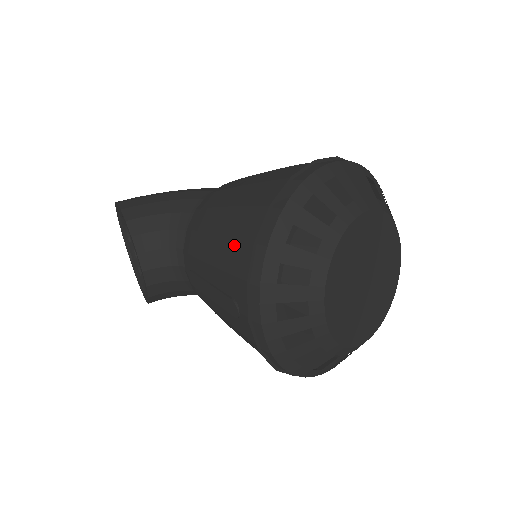
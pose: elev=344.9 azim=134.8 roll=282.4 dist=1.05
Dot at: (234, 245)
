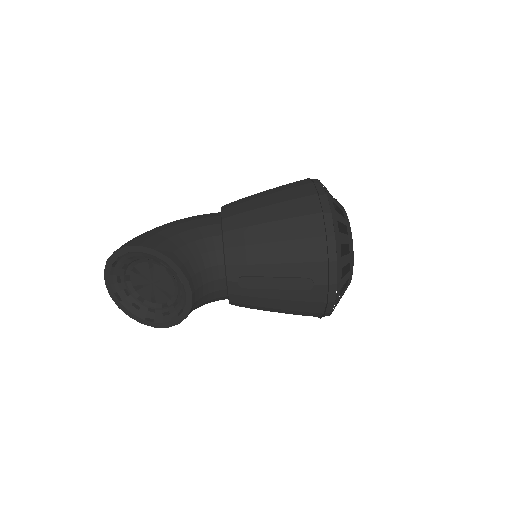
Dot at: (302, 243)
